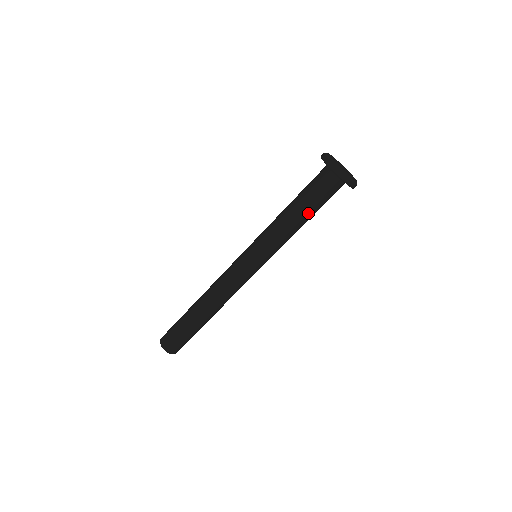
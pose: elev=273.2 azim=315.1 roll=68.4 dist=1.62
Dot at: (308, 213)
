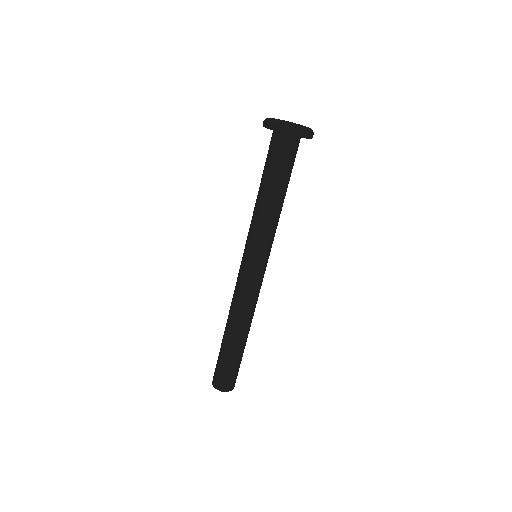
Dot at: (280, 187)
